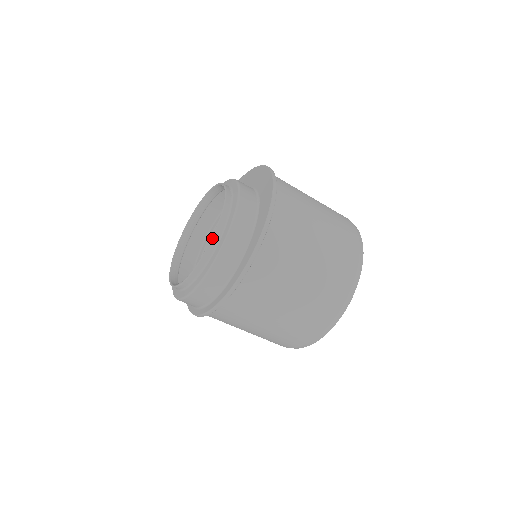
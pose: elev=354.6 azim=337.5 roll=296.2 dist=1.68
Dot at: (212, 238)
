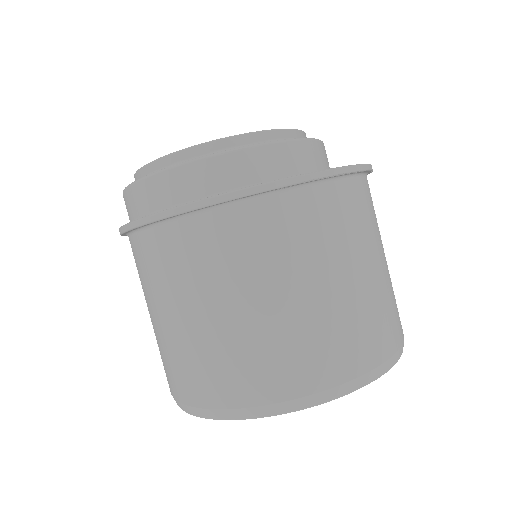
Dot at: (248, 133)
